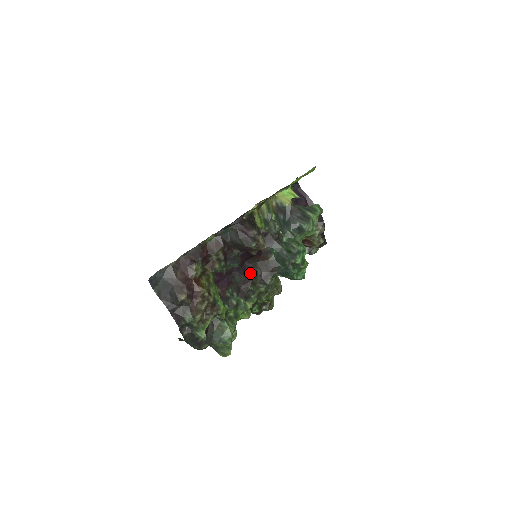
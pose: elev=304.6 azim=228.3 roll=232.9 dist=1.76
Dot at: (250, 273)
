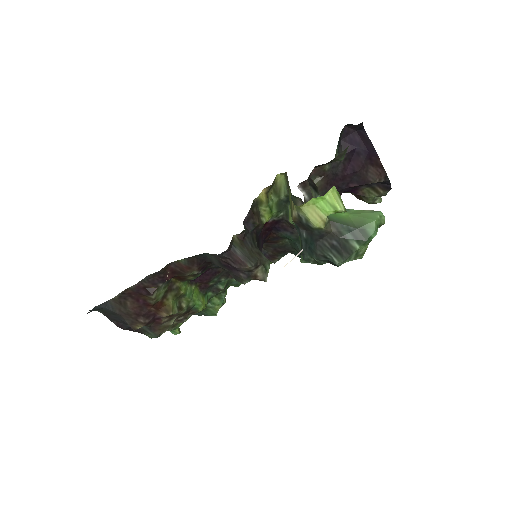
Dot at: occluded
